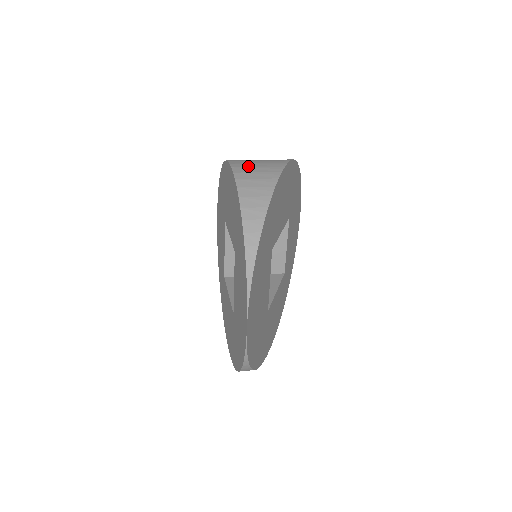
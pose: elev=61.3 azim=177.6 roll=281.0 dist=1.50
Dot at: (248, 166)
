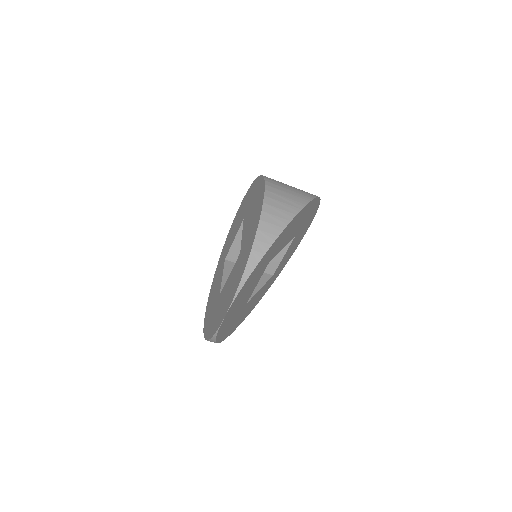
Dot at: (278, 193)
